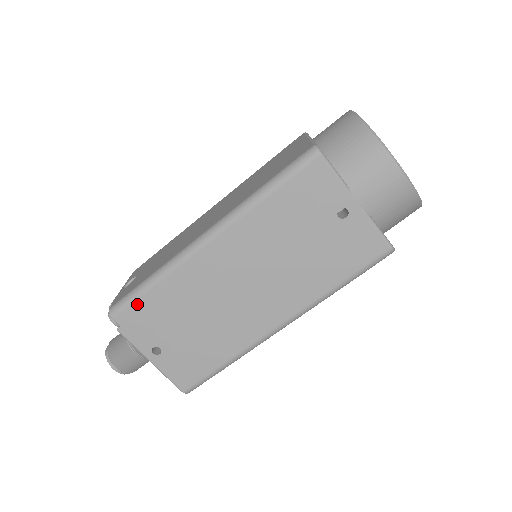
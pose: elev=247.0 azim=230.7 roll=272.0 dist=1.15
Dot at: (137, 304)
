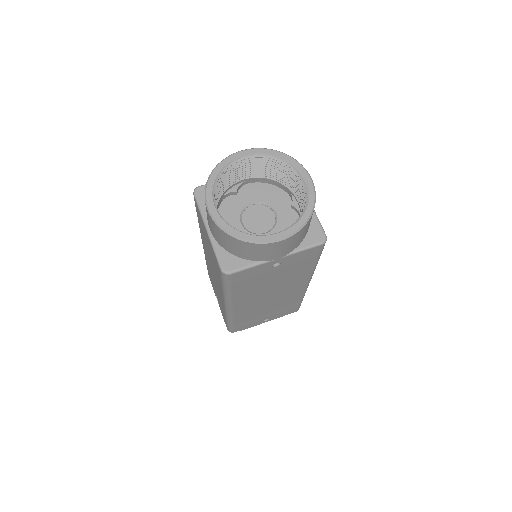
Dot at: (236, 327)
